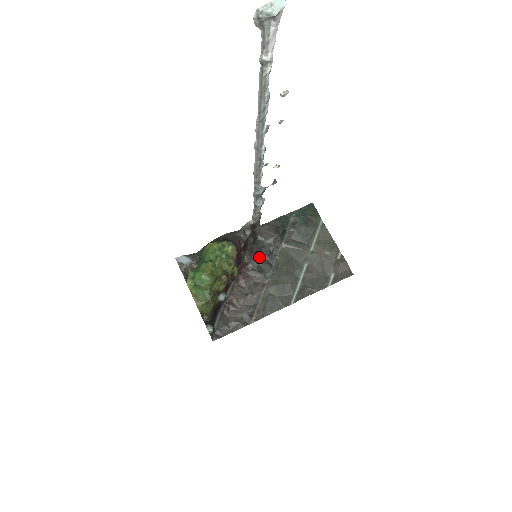
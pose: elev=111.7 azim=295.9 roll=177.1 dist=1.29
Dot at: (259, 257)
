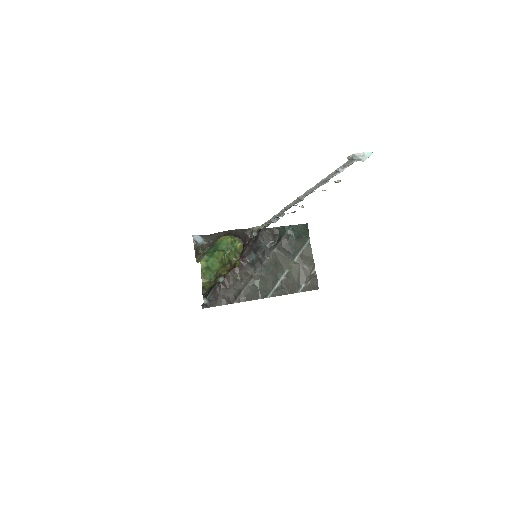
Dot at: (255, 254)
